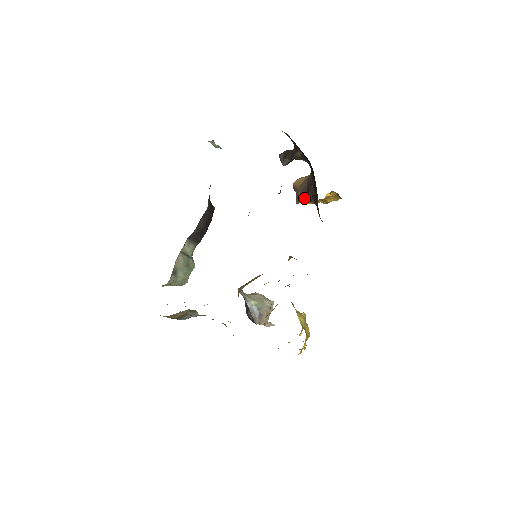
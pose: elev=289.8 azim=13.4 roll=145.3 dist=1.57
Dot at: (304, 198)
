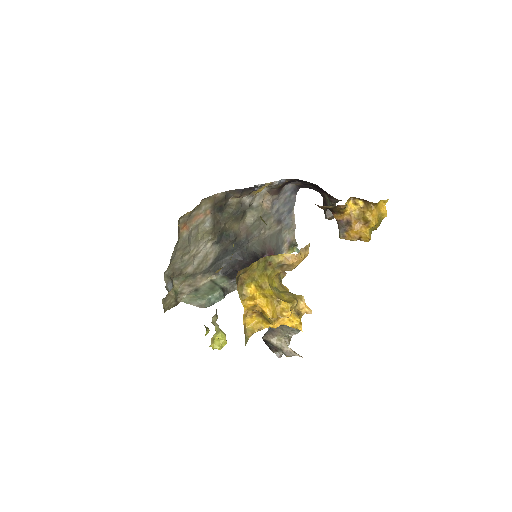
Dot at: (338, 225)
